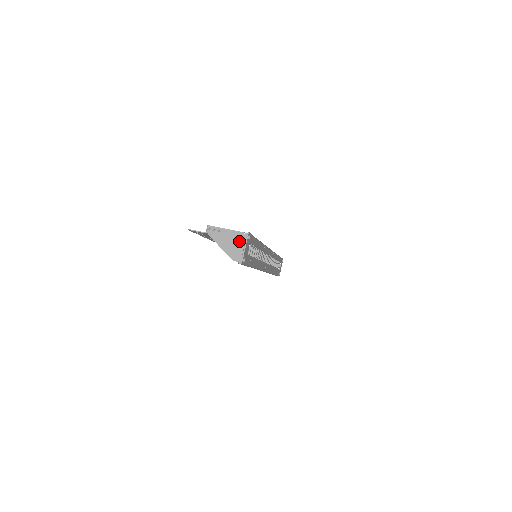
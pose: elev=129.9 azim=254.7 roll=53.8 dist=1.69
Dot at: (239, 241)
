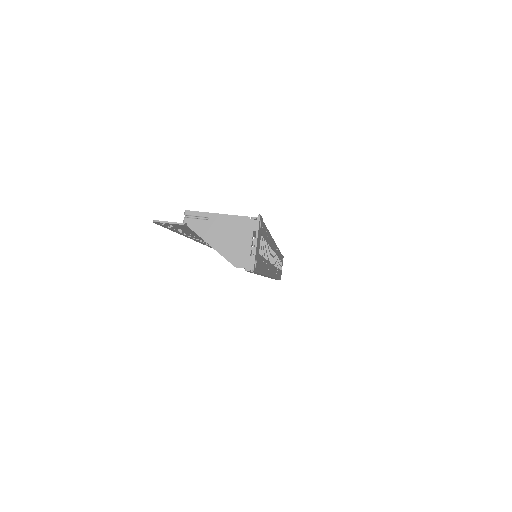
Dot at: (242, 232)
